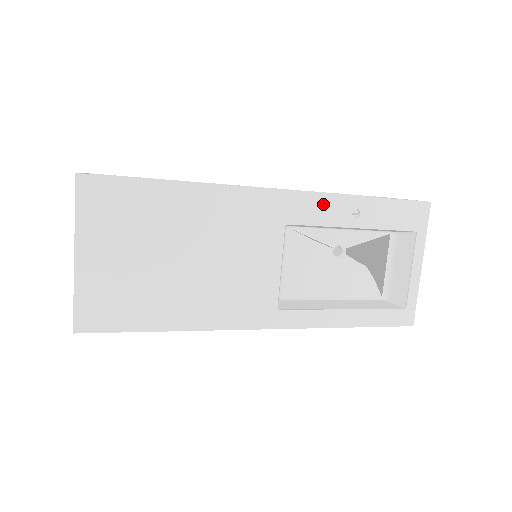
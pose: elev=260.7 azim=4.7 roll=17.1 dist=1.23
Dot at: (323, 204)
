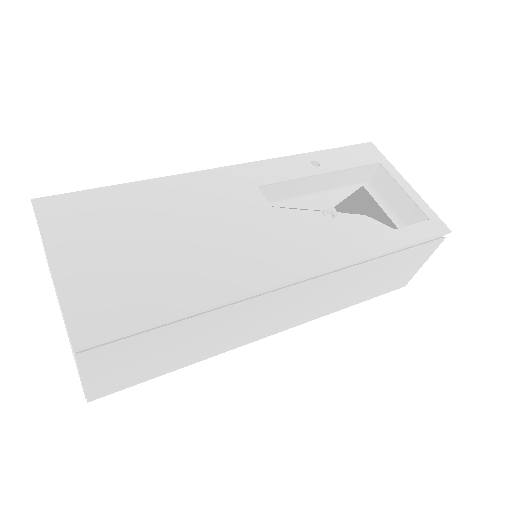
Dot at: (281, 165)
